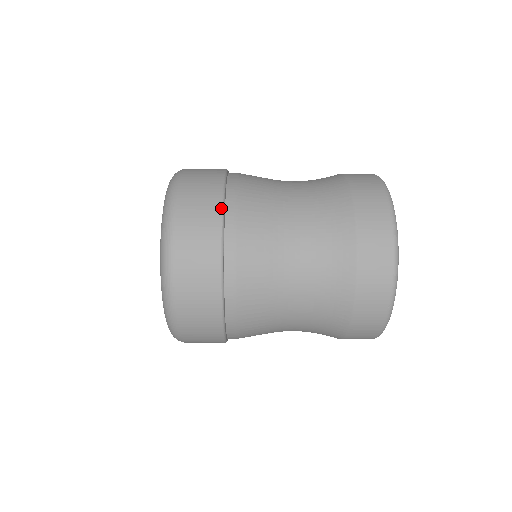
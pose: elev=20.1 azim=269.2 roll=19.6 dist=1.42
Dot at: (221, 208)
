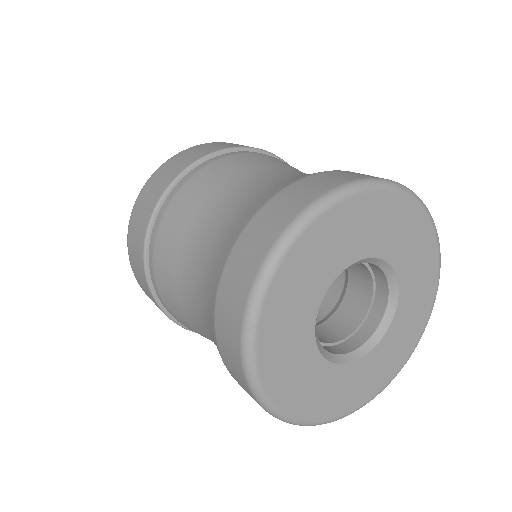
Dot at: (184, 328)
